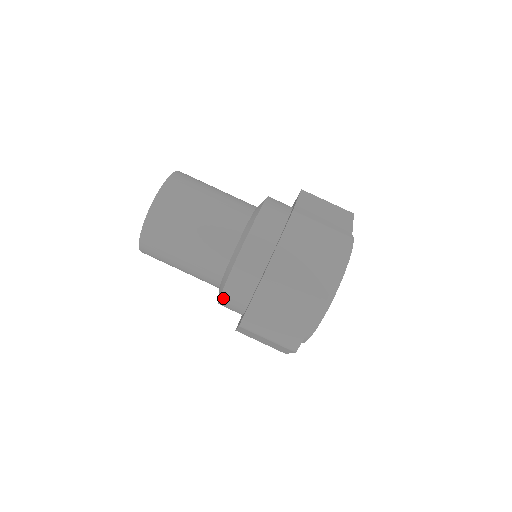
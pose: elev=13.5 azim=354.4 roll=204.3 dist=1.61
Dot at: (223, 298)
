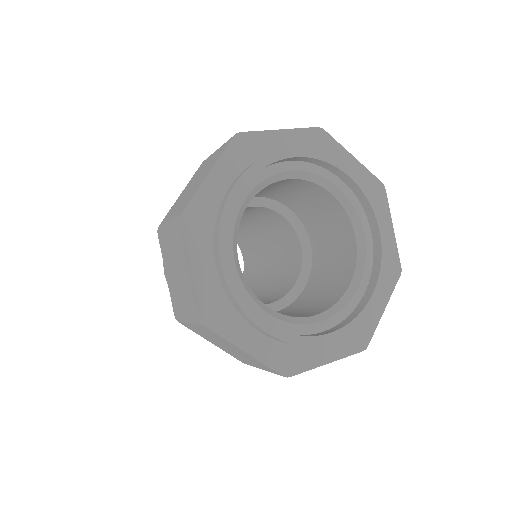
Dot at: occluded
